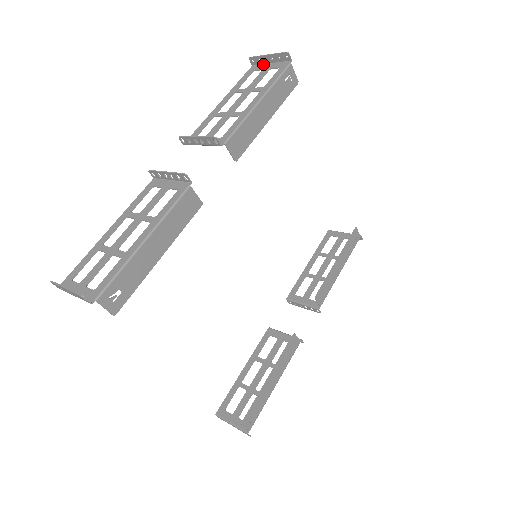
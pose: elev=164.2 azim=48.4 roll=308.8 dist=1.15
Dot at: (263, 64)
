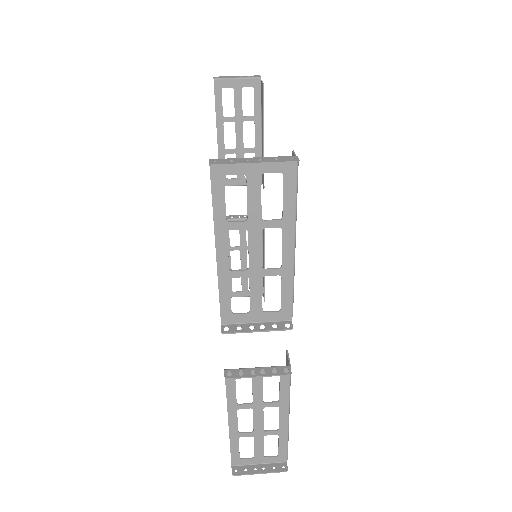
Dot at: (236, 160)
